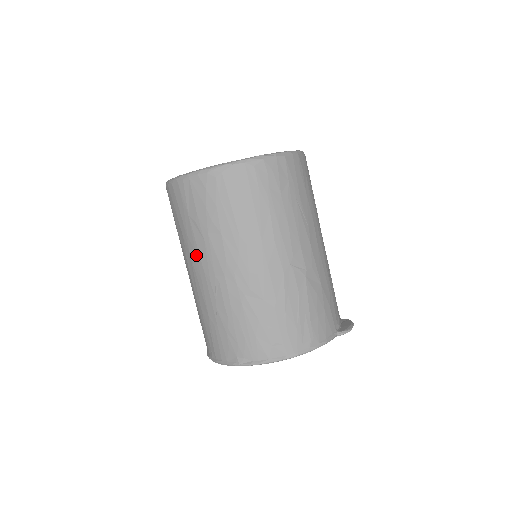
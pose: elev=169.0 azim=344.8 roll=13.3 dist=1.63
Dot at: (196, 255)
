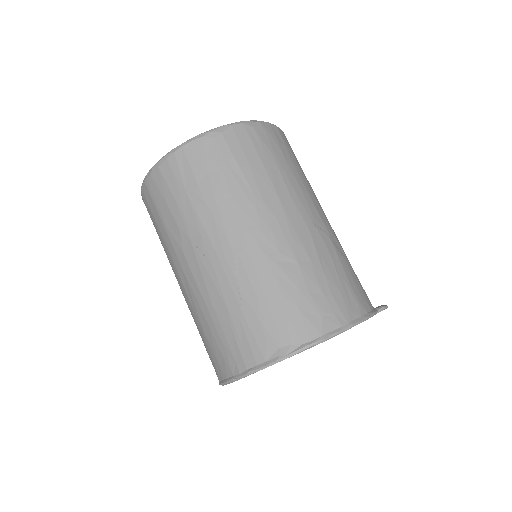
Dot at: (201, 235)
